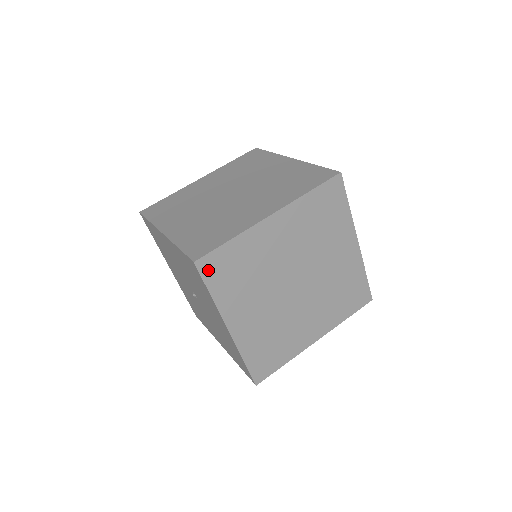
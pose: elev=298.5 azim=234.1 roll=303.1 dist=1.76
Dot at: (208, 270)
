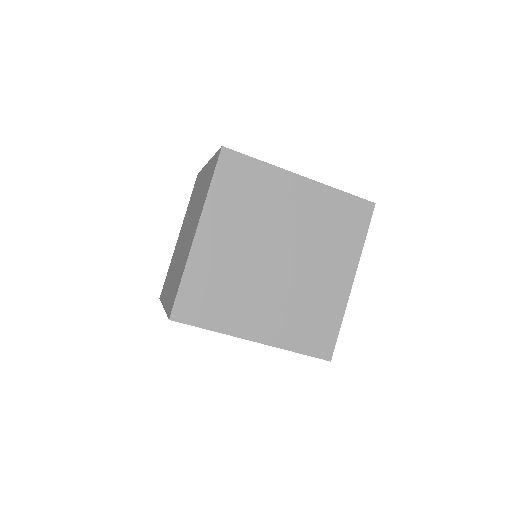
Dot at: occluded
